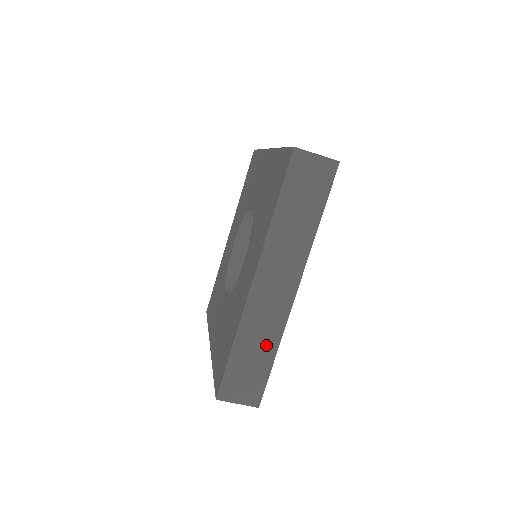
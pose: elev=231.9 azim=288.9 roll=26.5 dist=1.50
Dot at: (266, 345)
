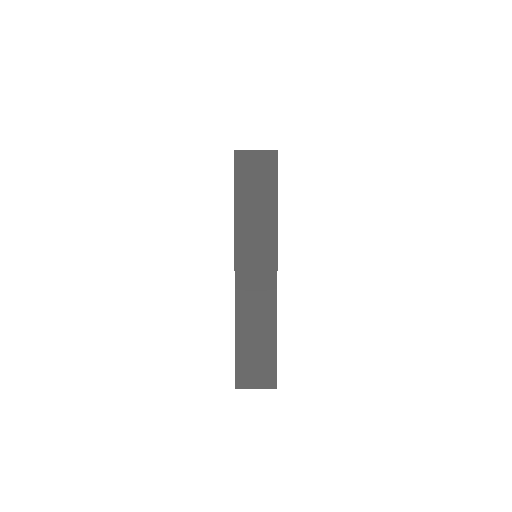
Dot at: (265, 329)
